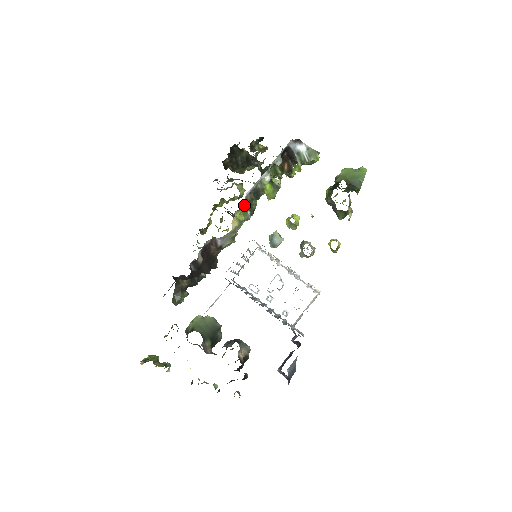
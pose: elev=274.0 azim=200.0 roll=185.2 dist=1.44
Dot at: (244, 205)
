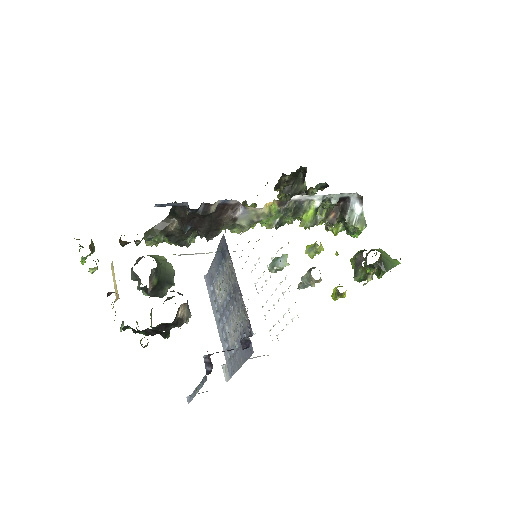
Dot at: (286, 202)
